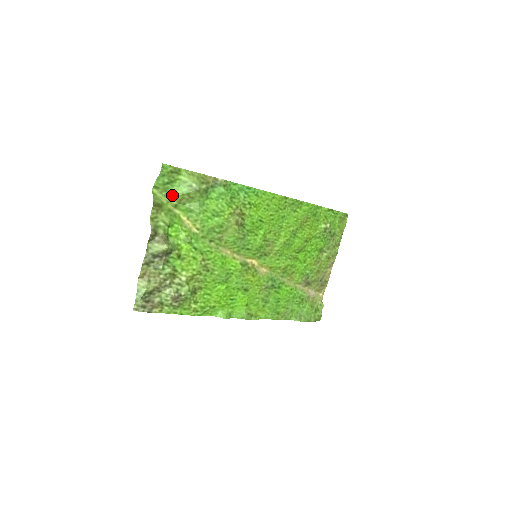
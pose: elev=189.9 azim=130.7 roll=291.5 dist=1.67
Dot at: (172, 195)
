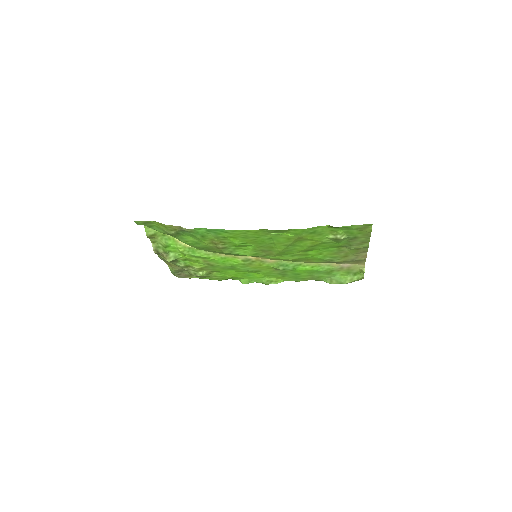
Dot at: occluded
